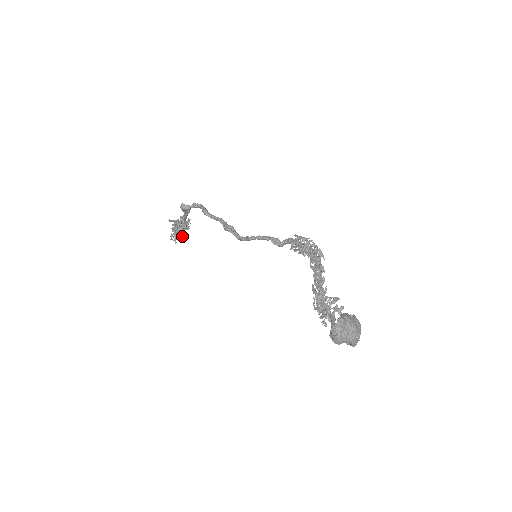
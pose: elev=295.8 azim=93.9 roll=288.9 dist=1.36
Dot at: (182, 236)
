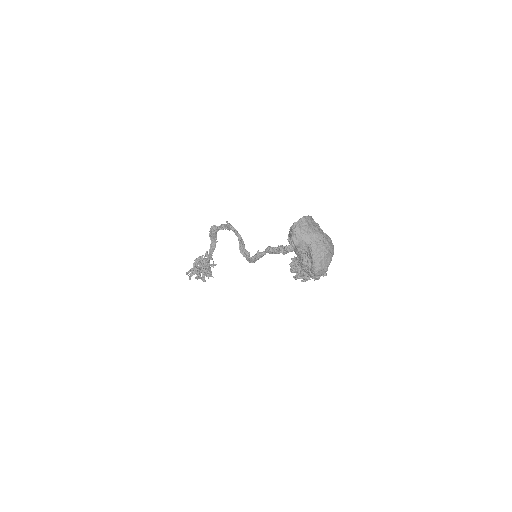
Dot at: (199, 275)
